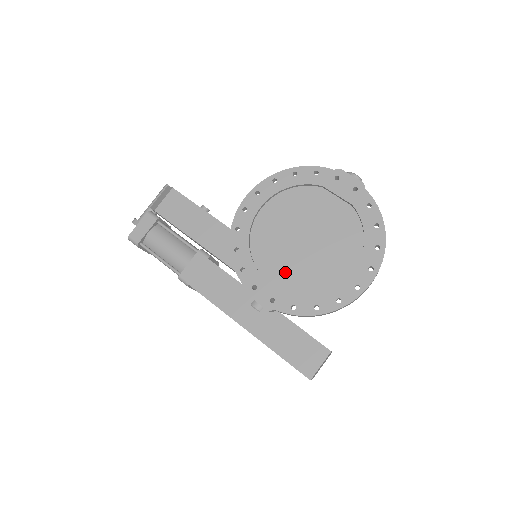
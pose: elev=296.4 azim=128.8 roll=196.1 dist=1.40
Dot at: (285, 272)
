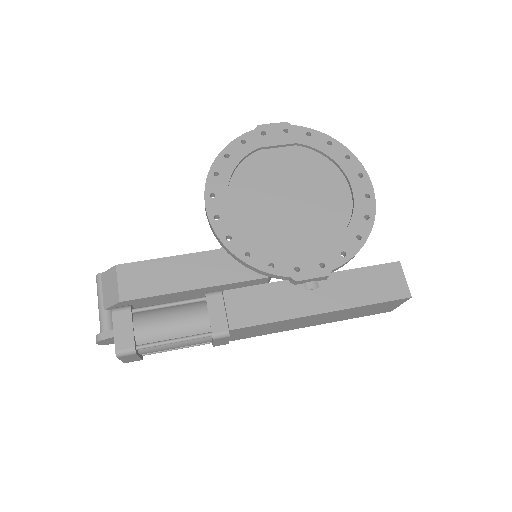
Dot at: (305, 236)
